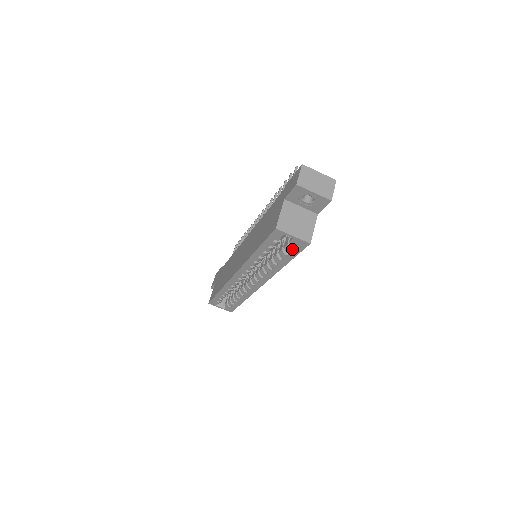
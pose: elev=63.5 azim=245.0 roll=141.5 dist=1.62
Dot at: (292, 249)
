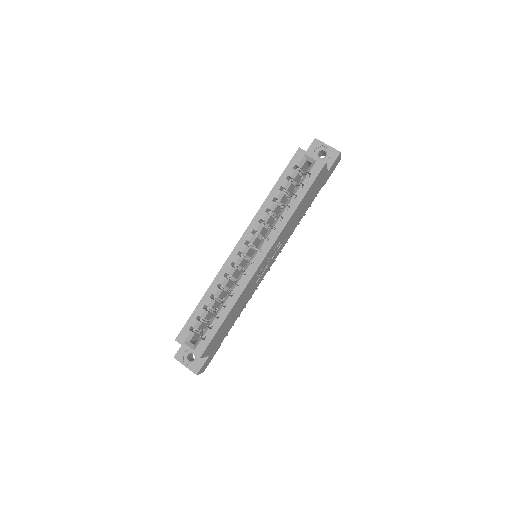
Dot at: (308, 177)
